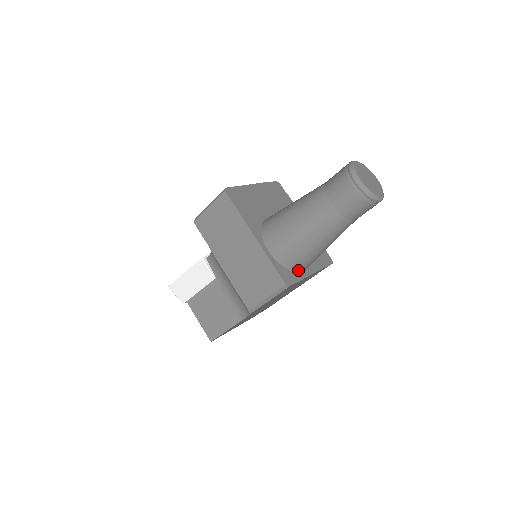
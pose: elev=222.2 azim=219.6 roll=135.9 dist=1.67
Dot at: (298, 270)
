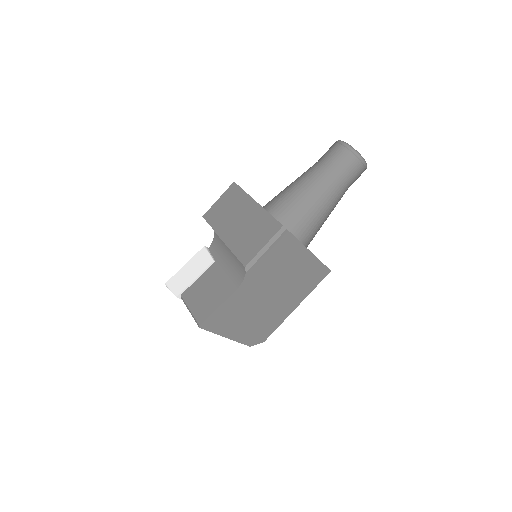
Dot at: (295, 233)
